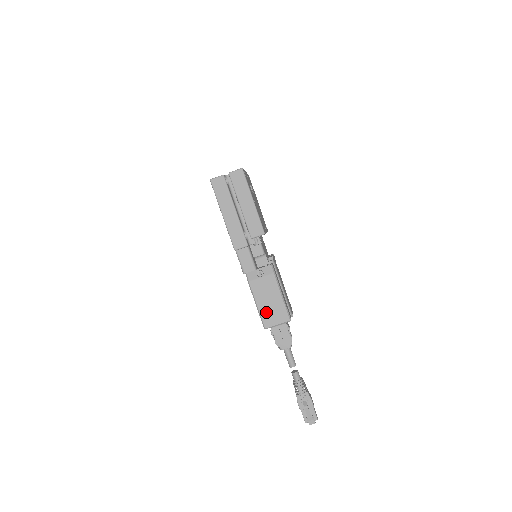
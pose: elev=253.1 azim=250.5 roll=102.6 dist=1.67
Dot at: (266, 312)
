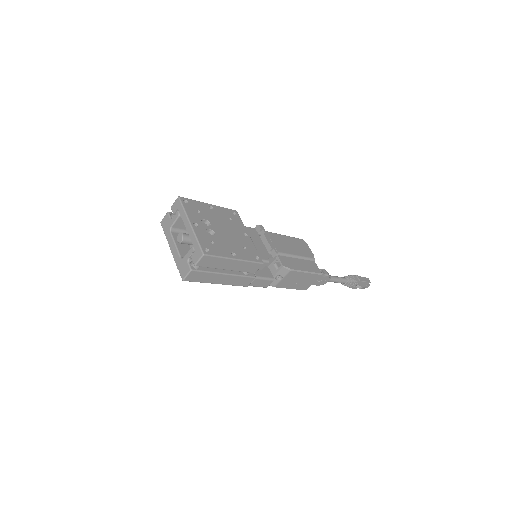
Dot at: (300, 286)
